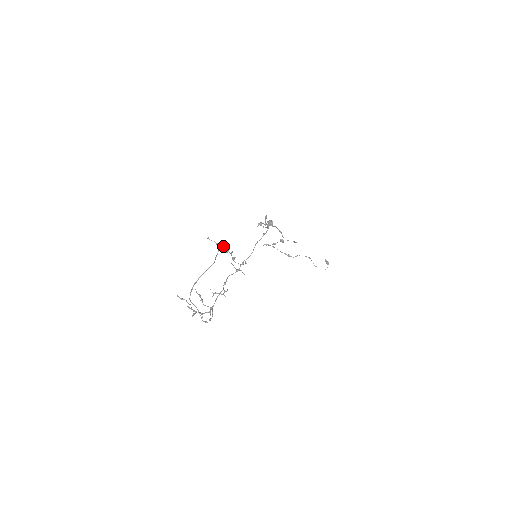
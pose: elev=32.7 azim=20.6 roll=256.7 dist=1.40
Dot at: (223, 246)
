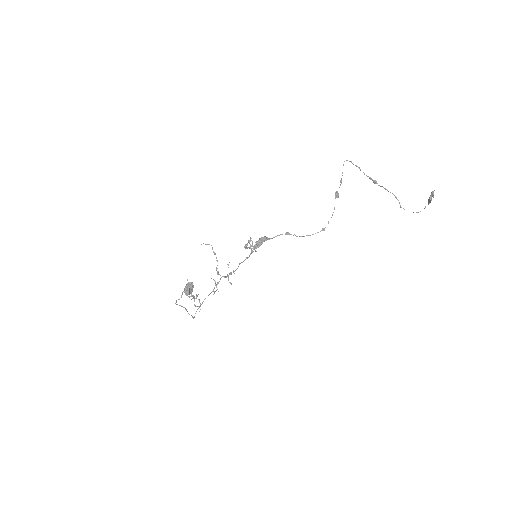
Dot at: (185, 291)
